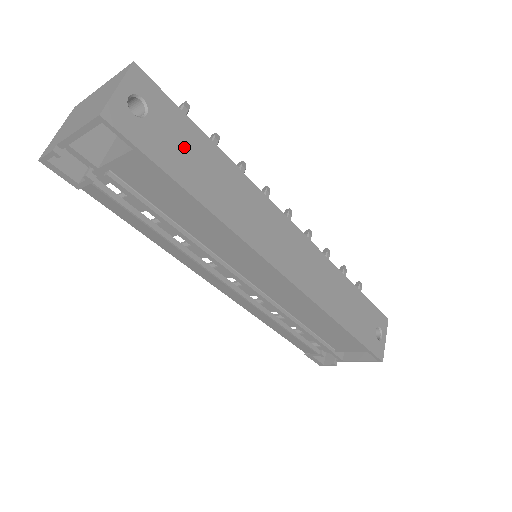
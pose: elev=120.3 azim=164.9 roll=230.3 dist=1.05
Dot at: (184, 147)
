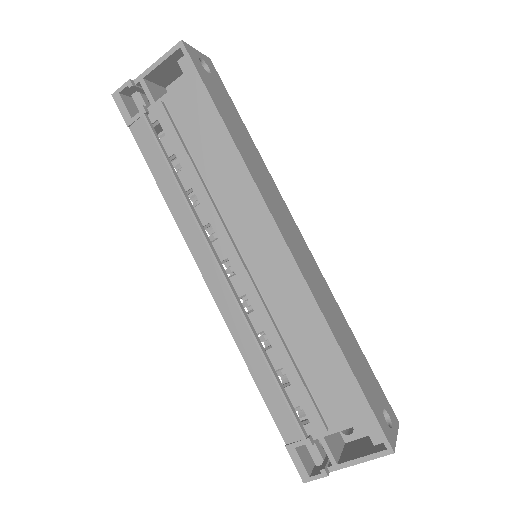
Dot at: (226, 106)
